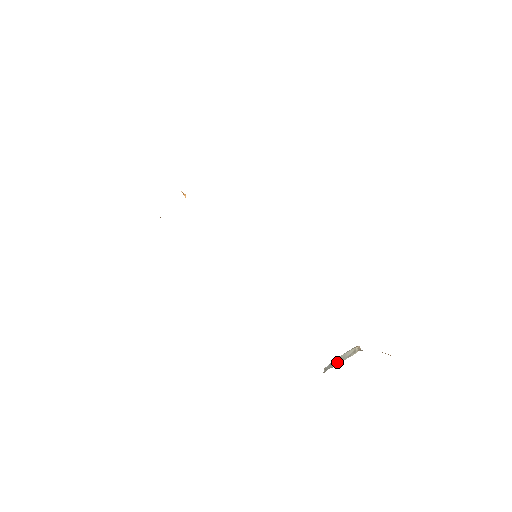
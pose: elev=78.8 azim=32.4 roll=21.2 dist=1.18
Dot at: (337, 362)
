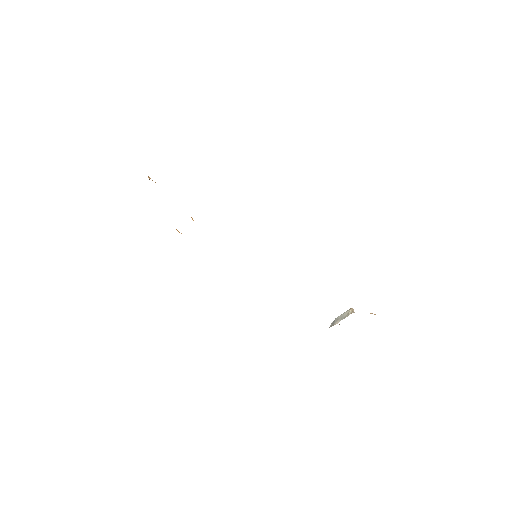
Dot at: (337, 321)
